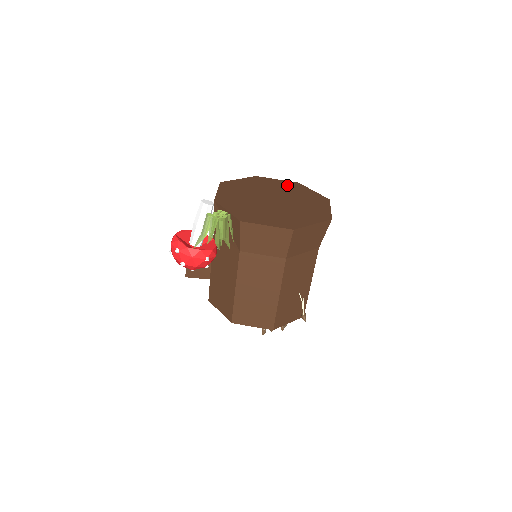
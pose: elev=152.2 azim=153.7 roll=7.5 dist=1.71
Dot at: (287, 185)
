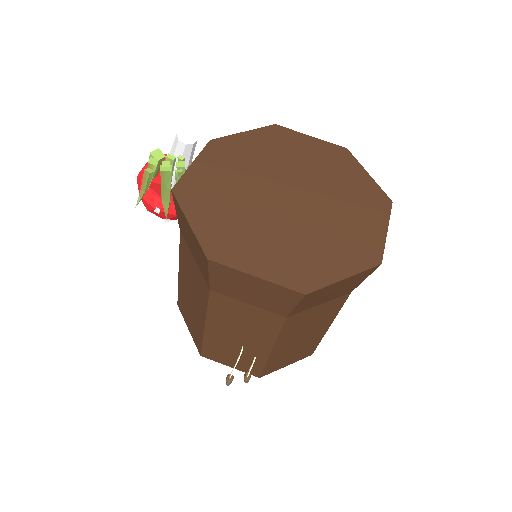
Dot at: (363, 192)
